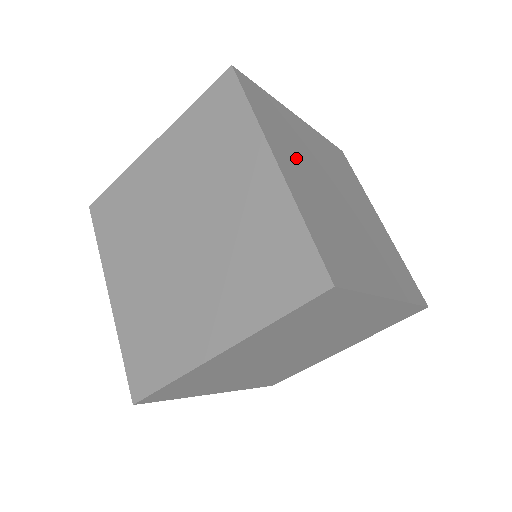
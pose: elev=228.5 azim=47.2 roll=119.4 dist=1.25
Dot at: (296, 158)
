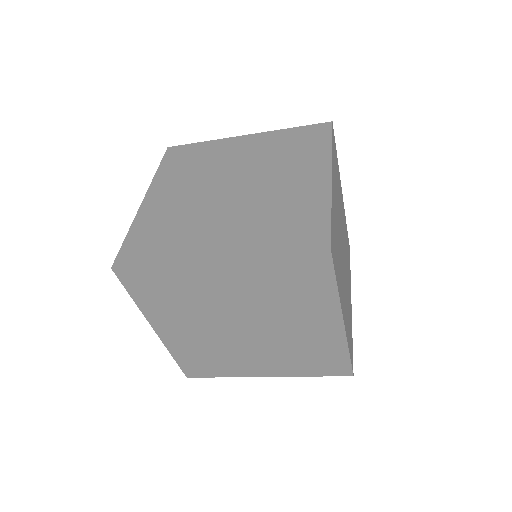
Dot at: (341, 277)
